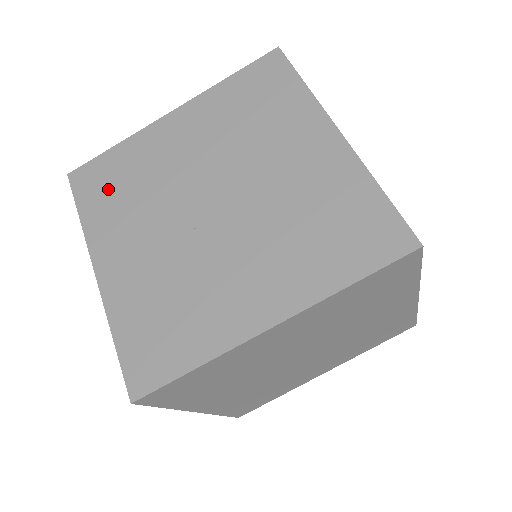
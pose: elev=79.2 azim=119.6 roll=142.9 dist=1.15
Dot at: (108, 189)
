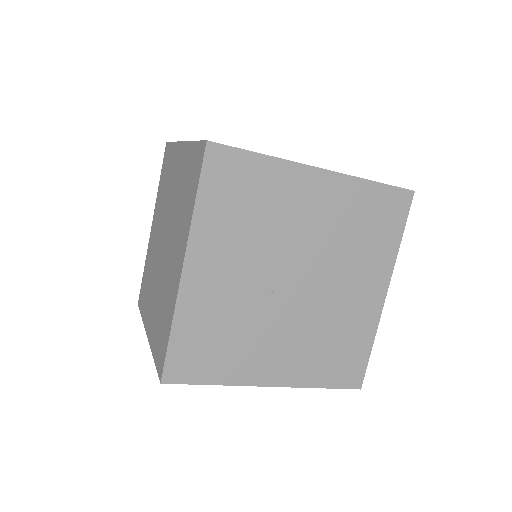
Dot at: (234, 197)
